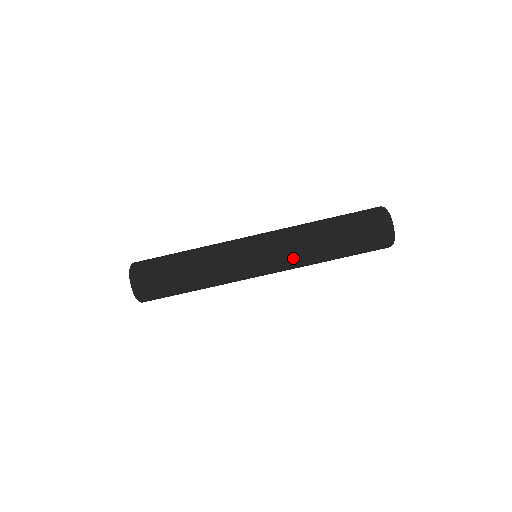
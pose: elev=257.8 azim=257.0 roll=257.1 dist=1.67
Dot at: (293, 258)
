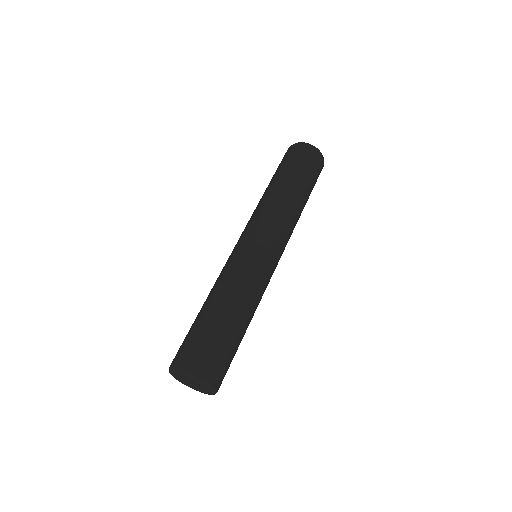
Dot at: (282, 220)
